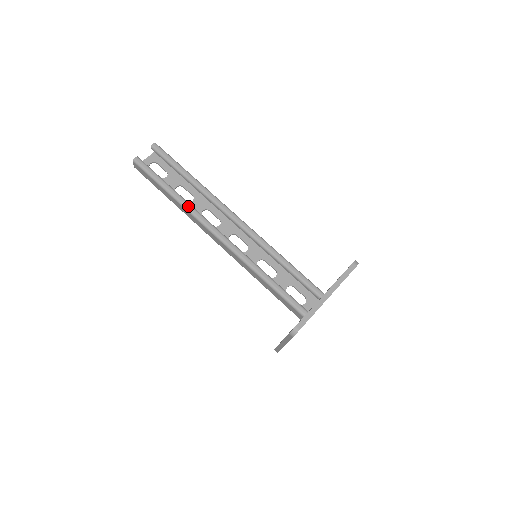
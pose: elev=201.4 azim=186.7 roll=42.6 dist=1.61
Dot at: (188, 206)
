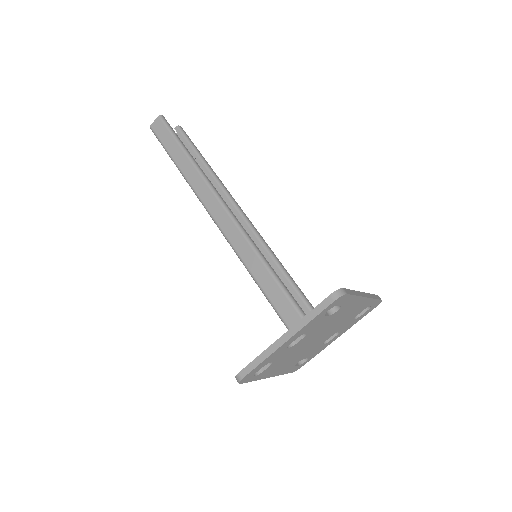
Dot at: occluded
